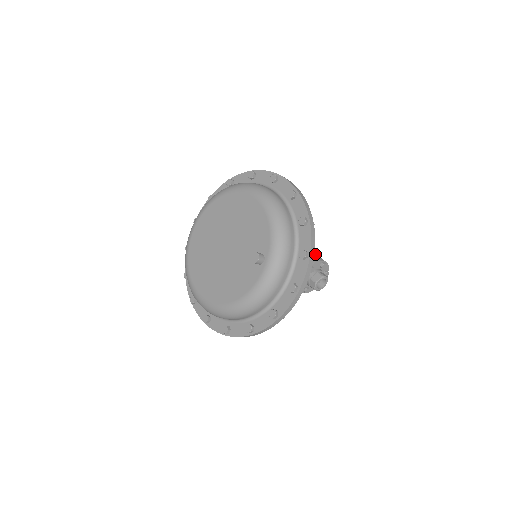
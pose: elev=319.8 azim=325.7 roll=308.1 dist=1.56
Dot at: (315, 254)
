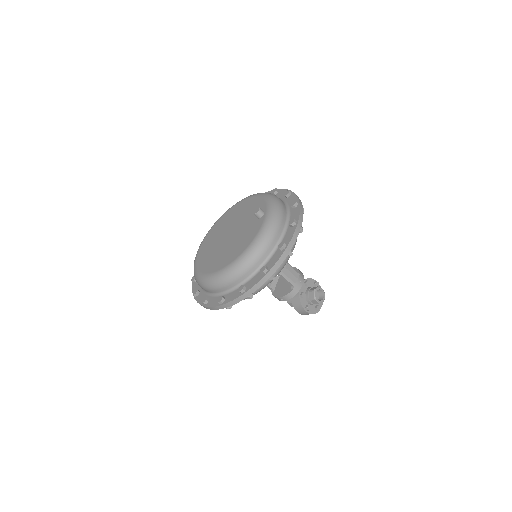
Dot at: occluded
